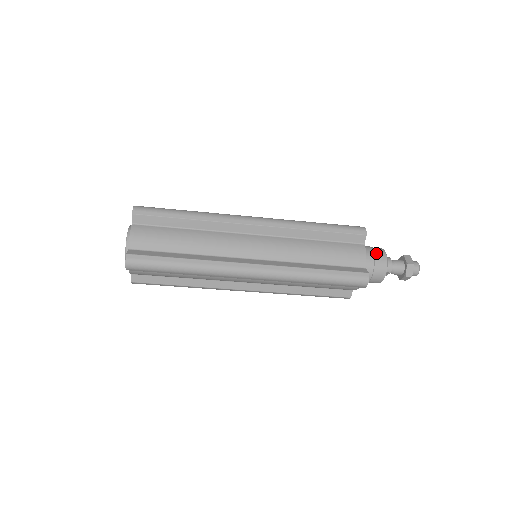
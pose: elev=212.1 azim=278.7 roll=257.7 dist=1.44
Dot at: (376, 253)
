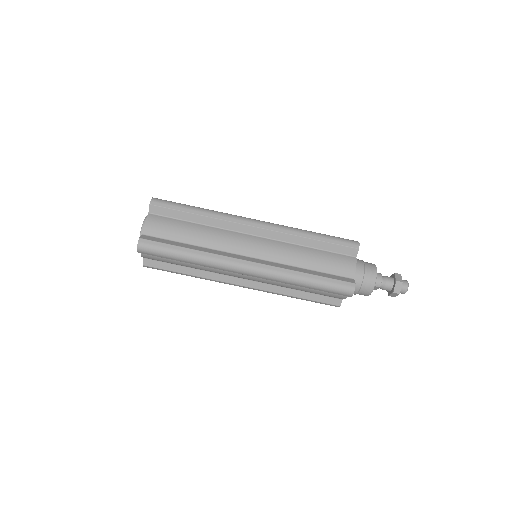
Dot at: (367, 267)
